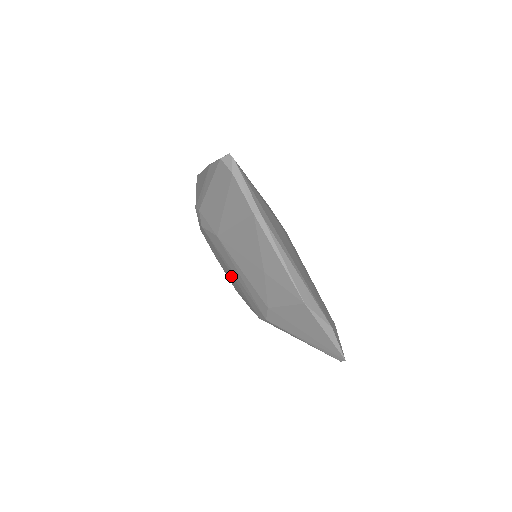
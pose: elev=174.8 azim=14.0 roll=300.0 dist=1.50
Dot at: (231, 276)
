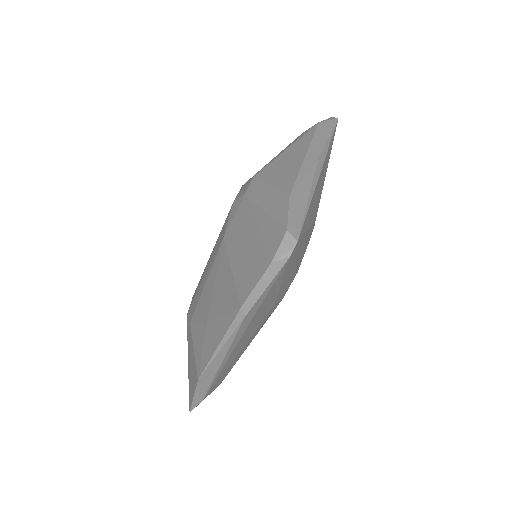
Dot at: occluded
